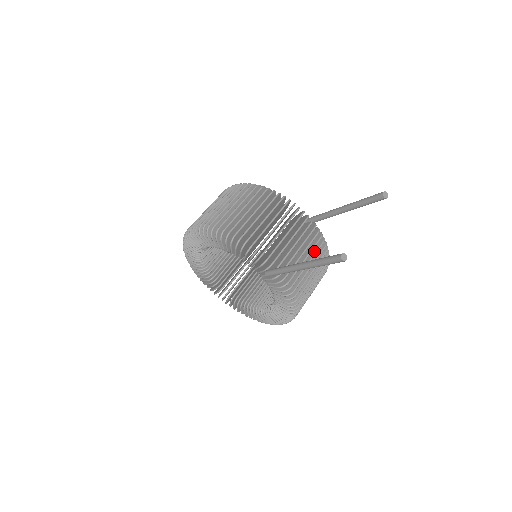
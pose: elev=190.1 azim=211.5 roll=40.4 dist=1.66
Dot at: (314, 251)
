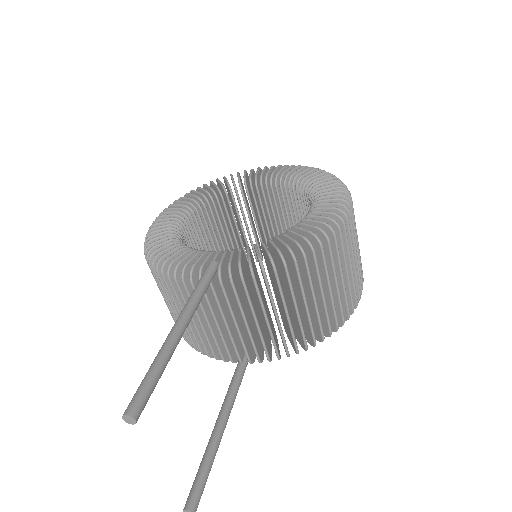
Dot at: occluded
